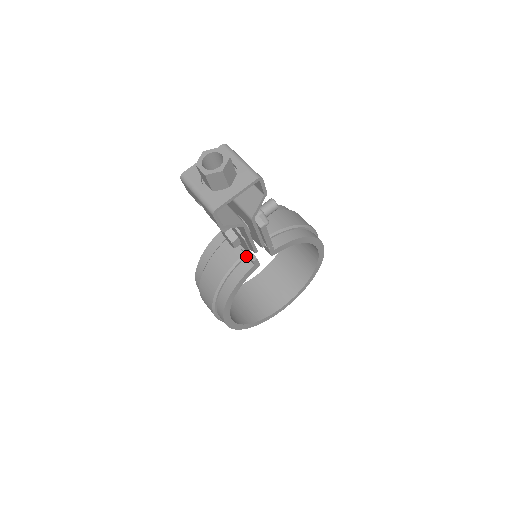
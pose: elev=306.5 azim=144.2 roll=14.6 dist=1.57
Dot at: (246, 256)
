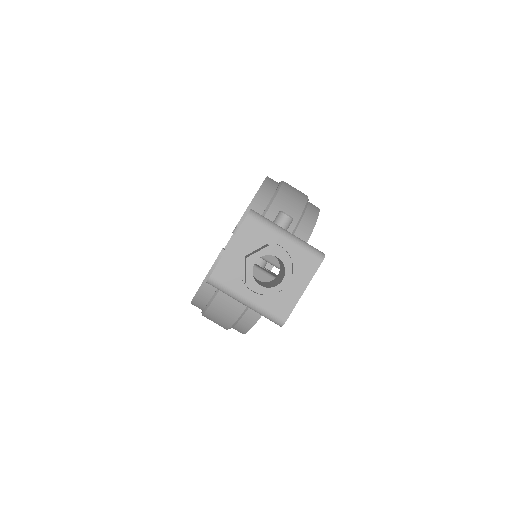
Dot at: occluded
